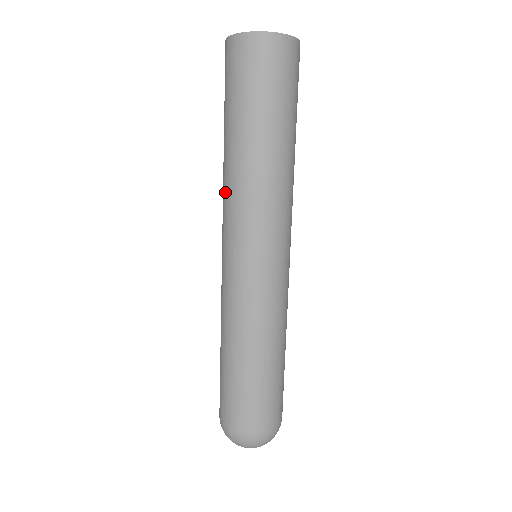
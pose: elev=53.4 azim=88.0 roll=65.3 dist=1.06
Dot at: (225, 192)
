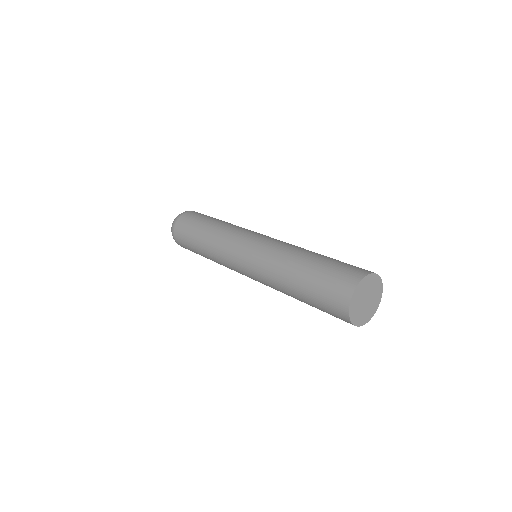
Dot at: (268, 277)
